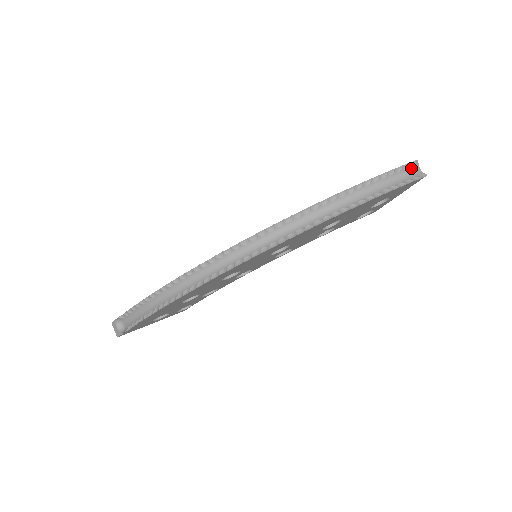
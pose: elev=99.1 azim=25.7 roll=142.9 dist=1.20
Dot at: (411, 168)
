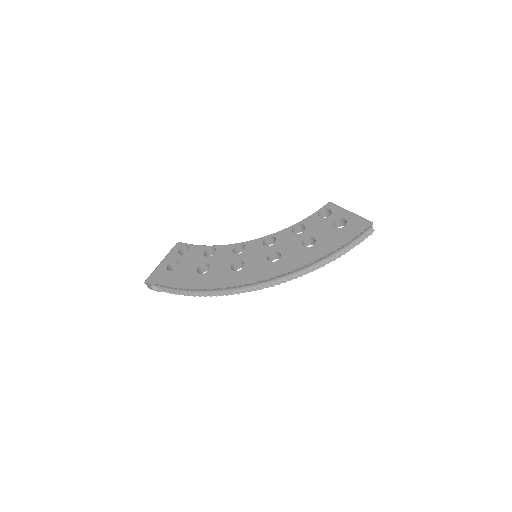
Dot at: (368, 228)
